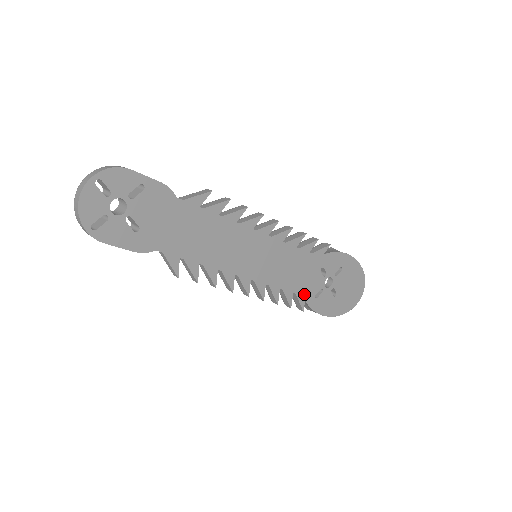
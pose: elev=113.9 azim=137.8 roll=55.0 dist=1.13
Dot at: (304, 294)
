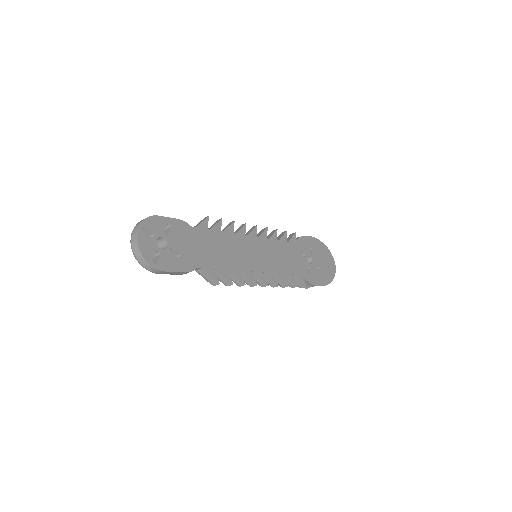
Dot at: (300, 273)
